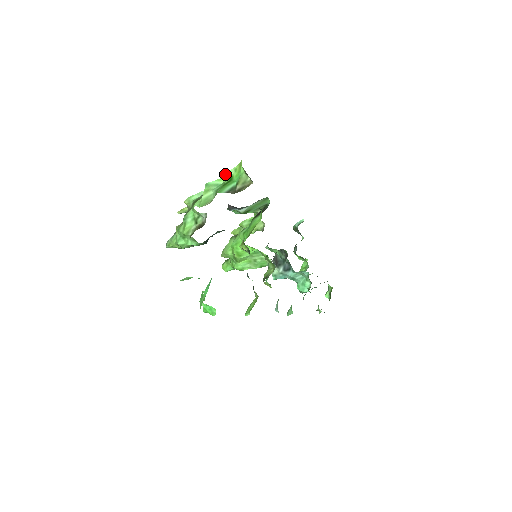
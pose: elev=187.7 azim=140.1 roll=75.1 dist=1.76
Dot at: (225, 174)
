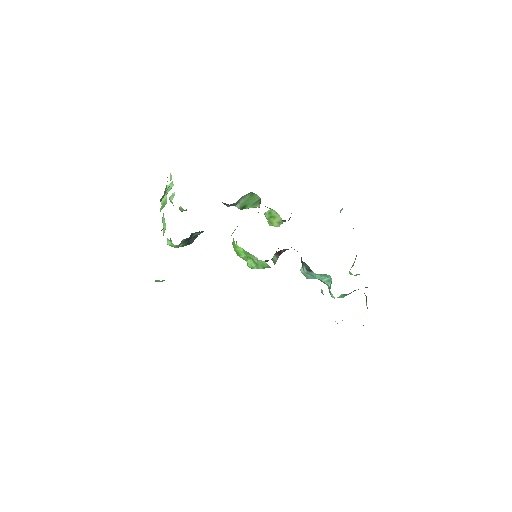
Dot at: (170, 178)
